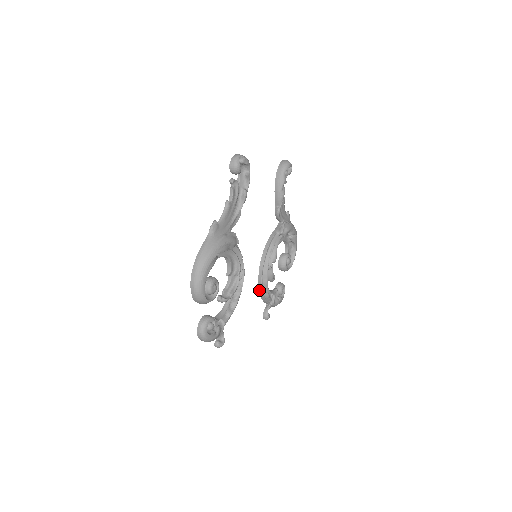
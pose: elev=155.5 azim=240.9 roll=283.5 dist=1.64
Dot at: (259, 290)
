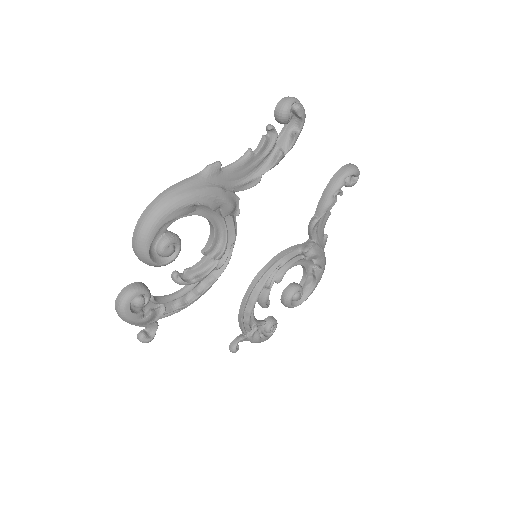
Dot at: (240, 307)
